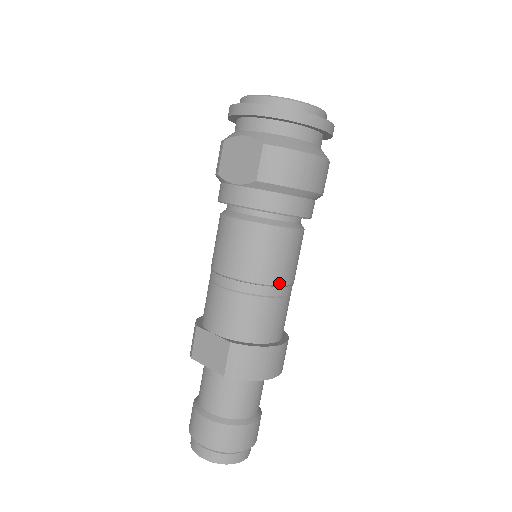
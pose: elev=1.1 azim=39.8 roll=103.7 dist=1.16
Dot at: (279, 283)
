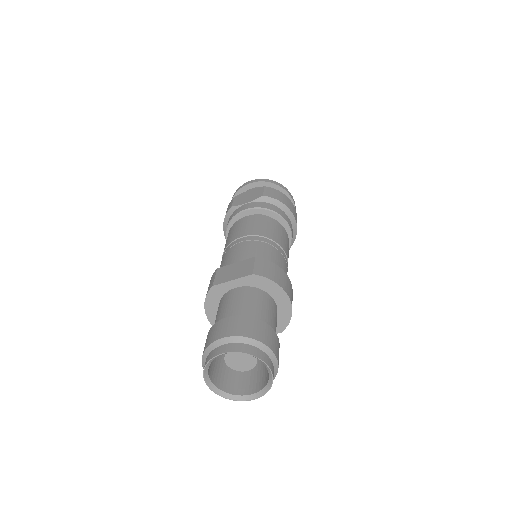
Dot at: (282, 248)
